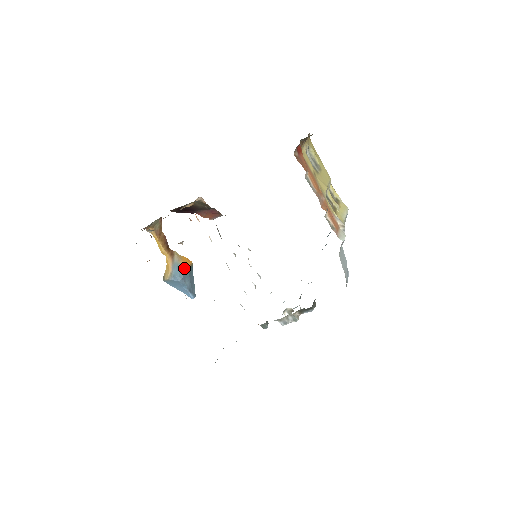
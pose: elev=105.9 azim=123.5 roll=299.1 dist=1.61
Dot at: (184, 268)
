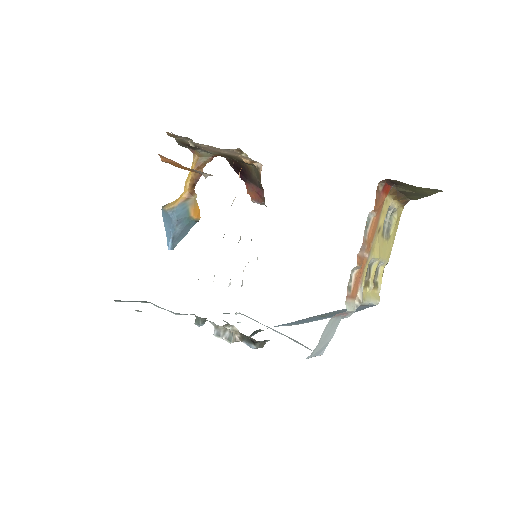
Dot at: (188, 214)
